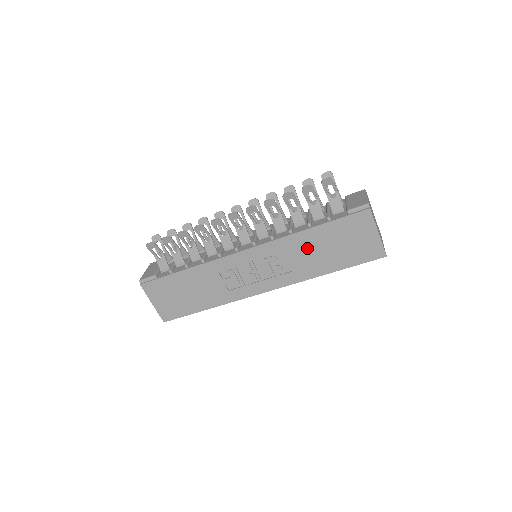
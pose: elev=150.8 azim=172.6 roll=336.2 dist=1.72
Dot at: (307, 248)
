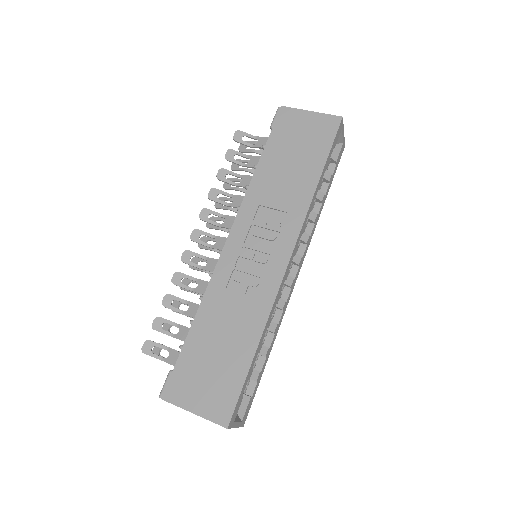
Dot at: (275, 181)
